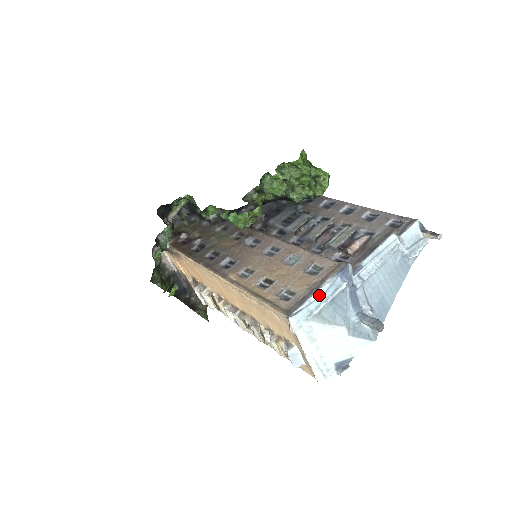
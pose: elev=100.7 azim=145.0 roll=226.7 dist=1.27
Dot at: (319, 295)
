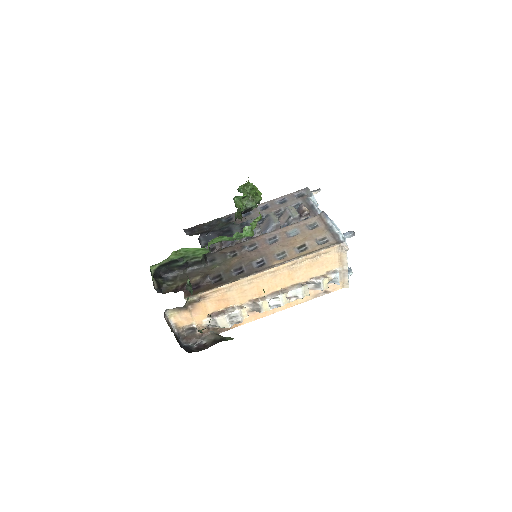
Dot at: occluded
